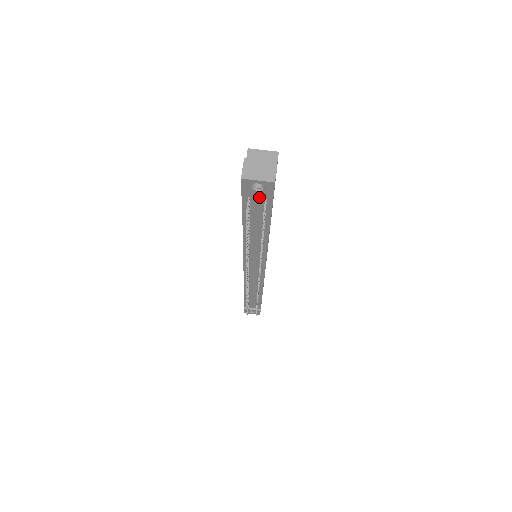
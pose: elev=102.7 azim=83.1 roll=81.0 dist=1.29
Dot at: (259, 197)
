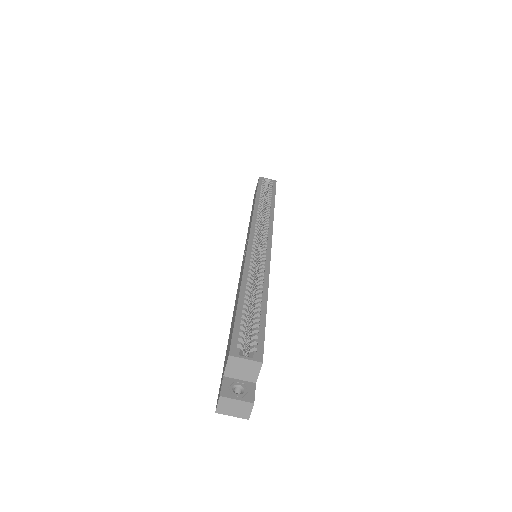
Dot at: occluded
